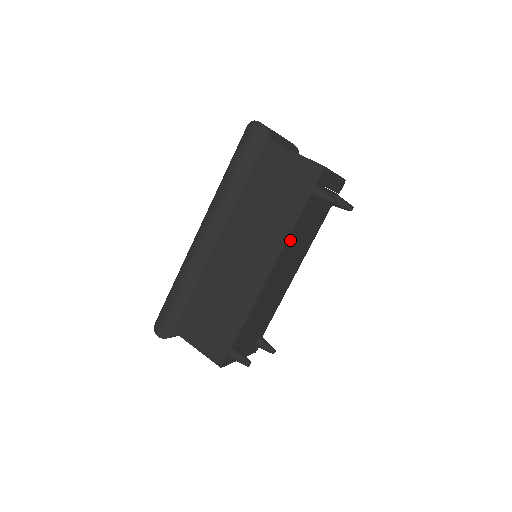
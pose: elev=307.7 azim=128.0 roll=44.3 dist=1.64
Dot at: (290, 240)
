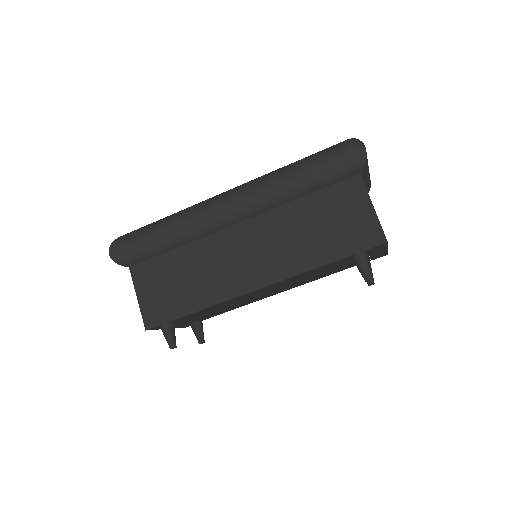
Dot at: (300, 275)
